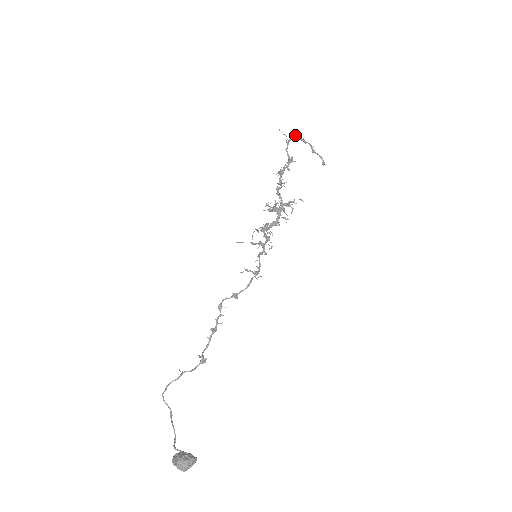
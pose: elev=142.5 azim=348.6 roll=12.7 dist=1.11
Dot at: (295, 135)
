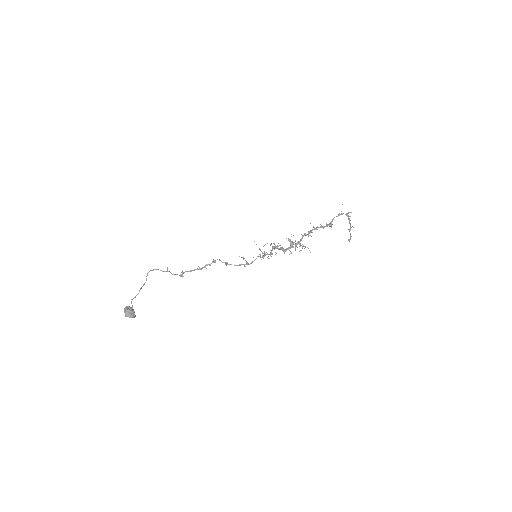
Dot at: (348, 215)
